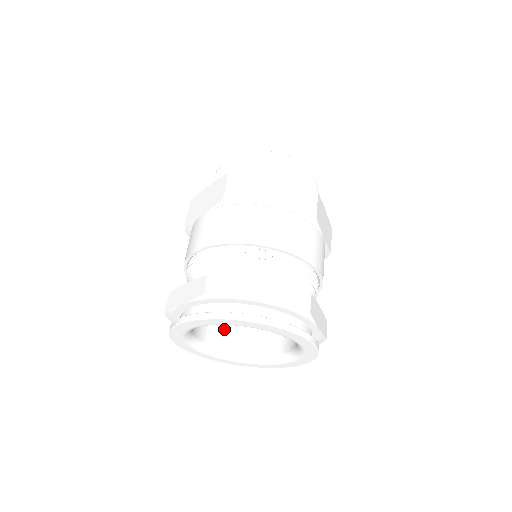
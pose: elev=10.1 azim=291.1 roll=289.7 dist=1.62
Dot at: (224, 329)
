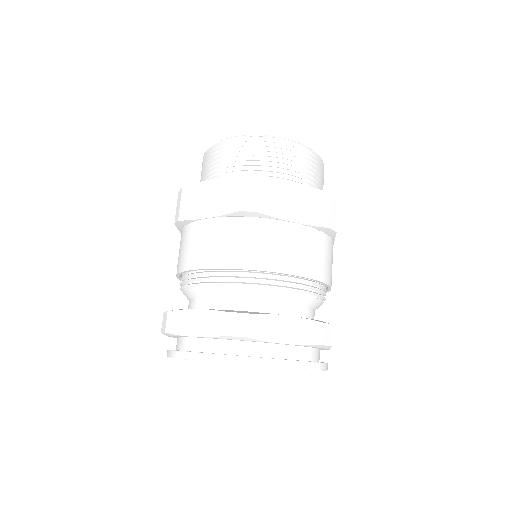
Dot at: occluded
